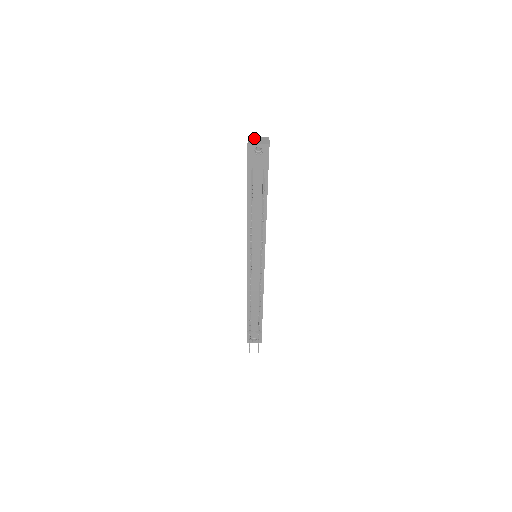
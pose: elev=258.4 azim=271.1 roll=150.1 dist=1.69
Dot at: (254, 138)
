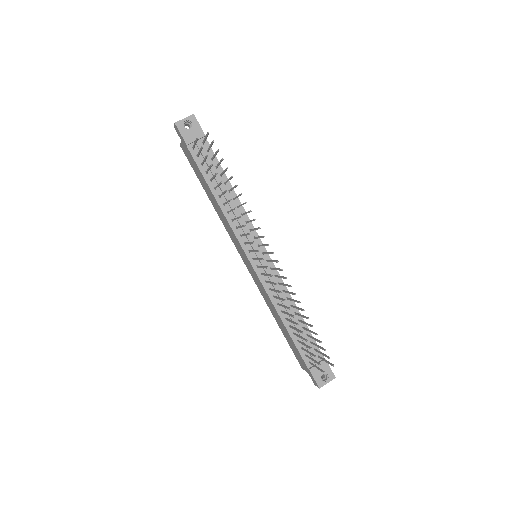
Dot at: occluded
